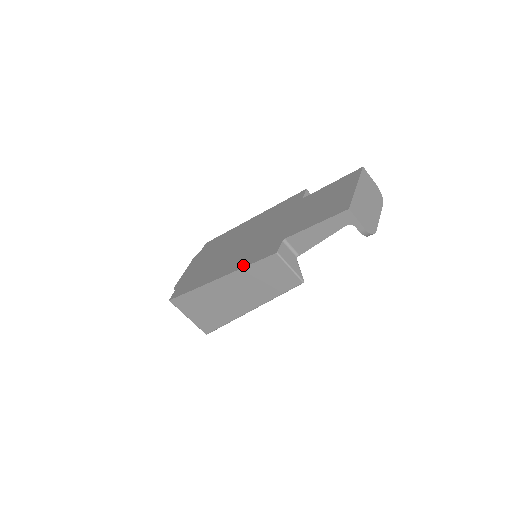
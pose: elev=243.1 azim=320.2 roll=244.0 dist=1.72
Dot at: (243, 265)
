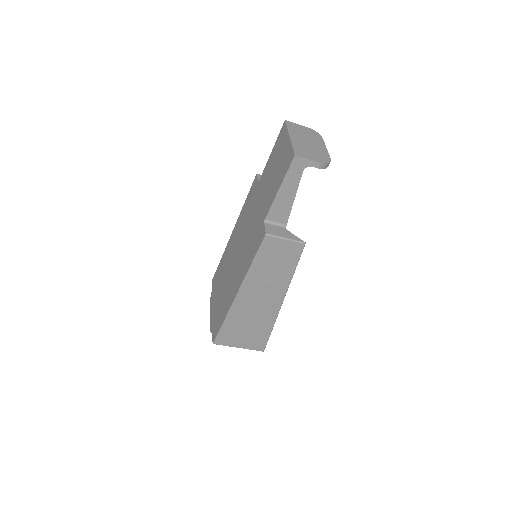
Dot at: (248, 266)
